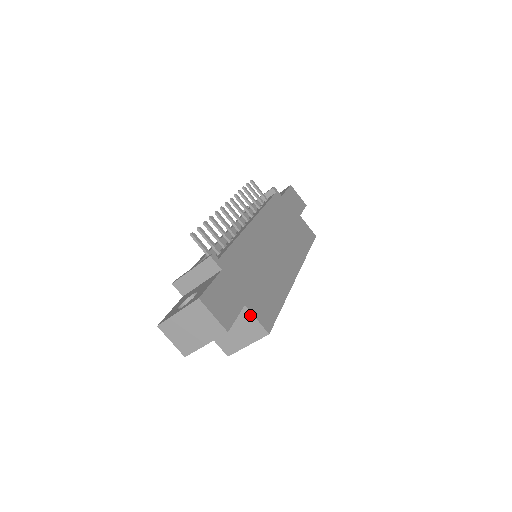
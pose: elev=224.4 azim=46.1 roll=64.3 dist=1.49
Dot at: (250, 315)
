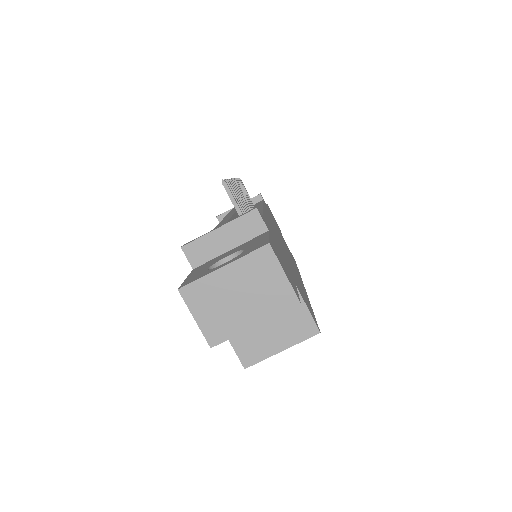
Dot at: occluded
